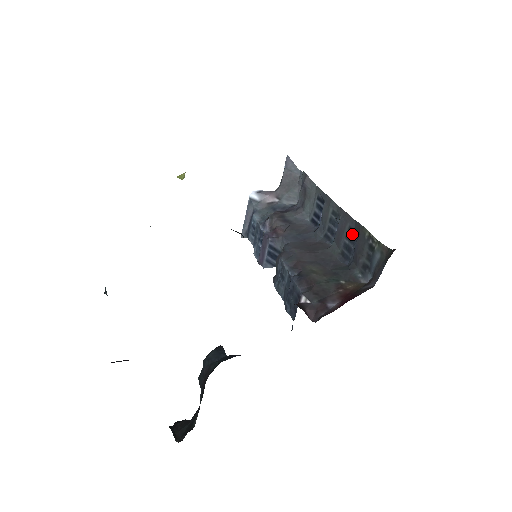
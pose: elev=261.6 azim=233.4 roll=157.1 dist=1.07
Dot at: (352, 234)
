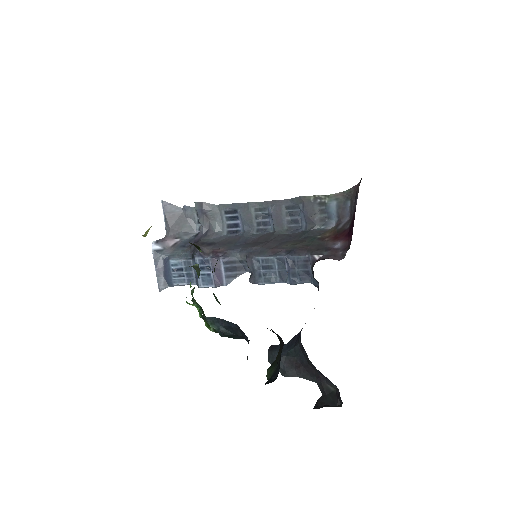
Dot at: (293, 209)
